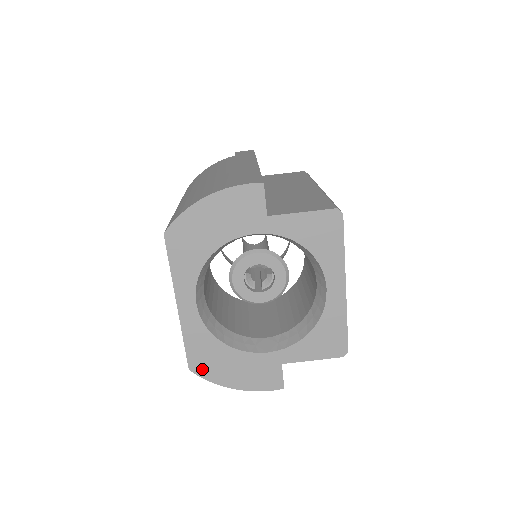
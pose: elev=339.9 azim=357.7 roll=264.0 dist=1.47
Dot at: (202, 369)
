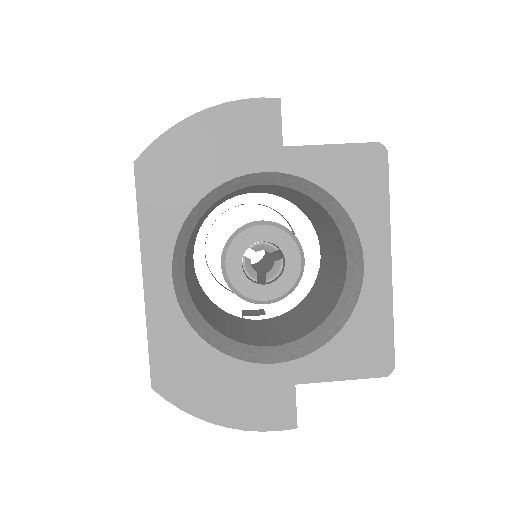
Dot at: (172, 388)
